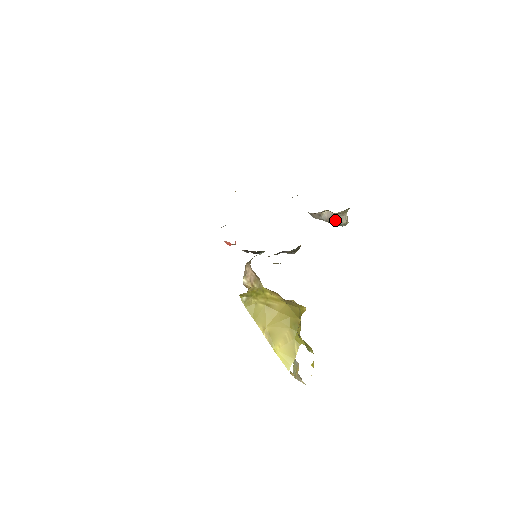
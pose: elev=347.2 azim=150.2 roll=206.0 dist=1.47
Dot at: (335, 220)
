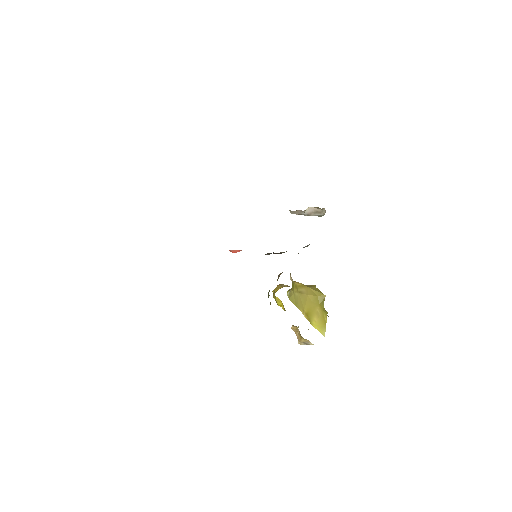
Dot at: (316, 213)
